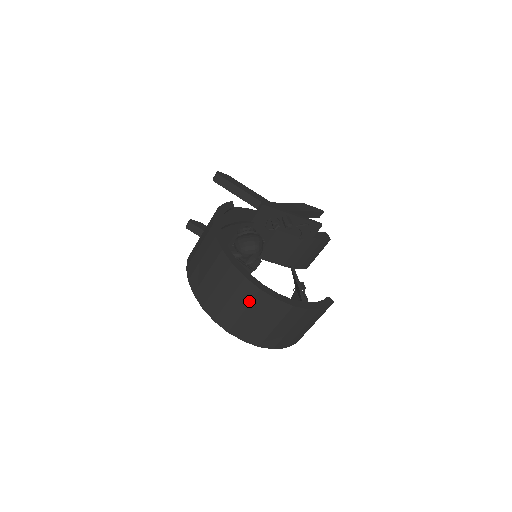
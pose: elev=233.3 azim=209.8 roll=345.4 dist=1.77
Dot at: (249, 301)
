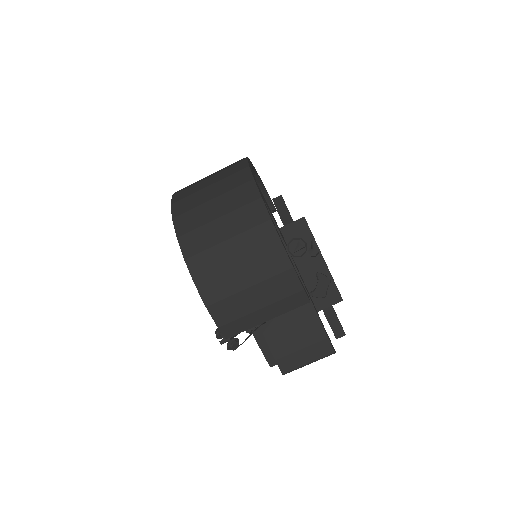
Dot at: (230, 189)
